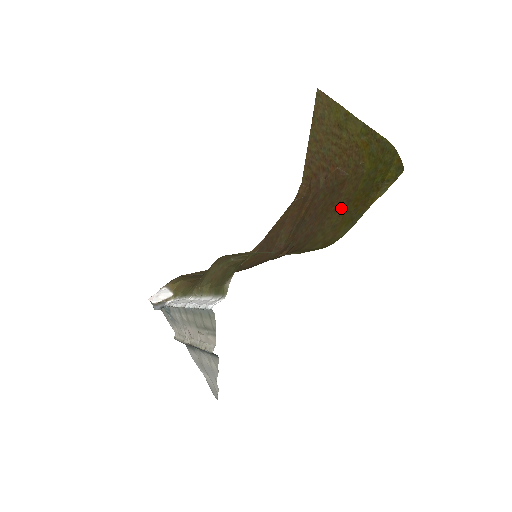
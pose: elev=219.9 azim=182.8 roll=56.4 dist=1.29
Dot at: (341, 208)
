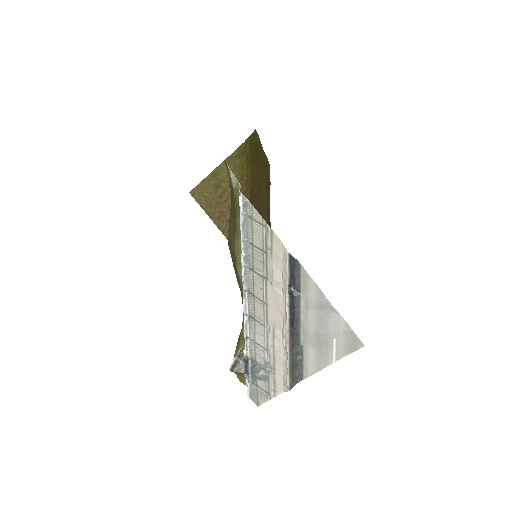
Dot at: (261, 187)
